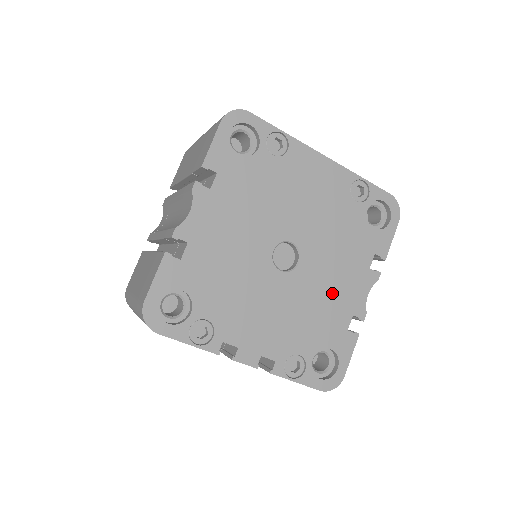
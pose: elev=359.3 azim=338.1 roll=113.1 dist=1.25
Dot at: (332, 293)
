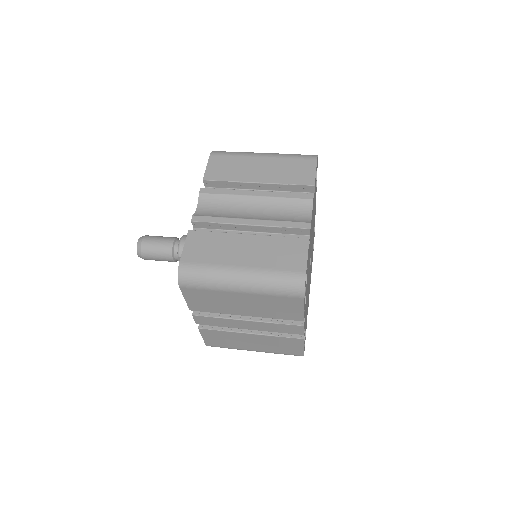
Dot at: occluded
